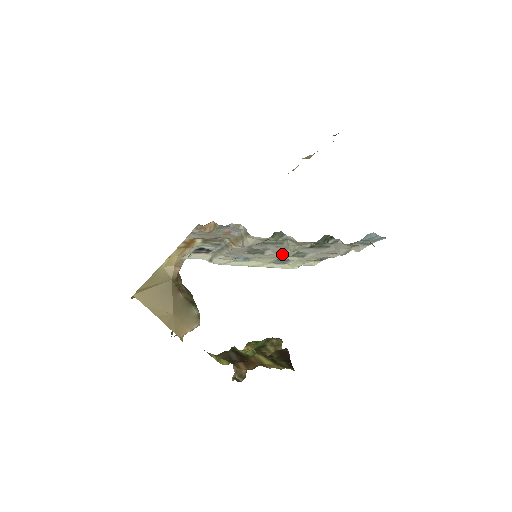
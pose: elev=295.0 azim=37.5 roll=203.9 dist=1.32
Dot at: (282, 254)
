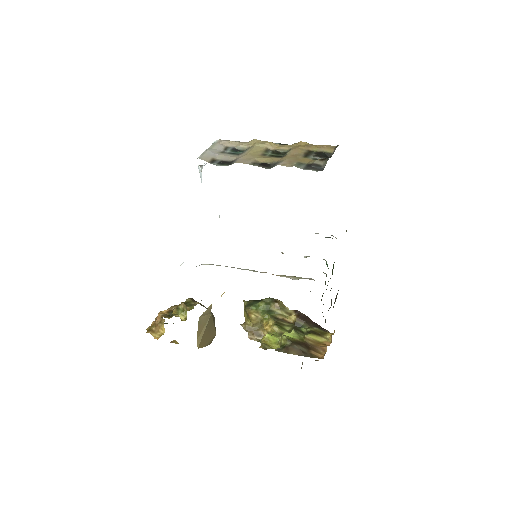
Dot at: occluded
